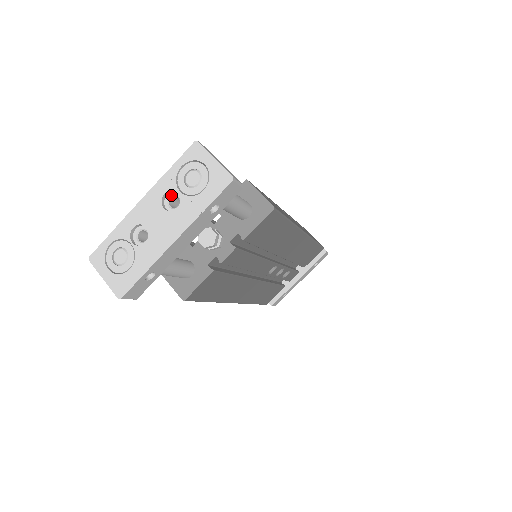
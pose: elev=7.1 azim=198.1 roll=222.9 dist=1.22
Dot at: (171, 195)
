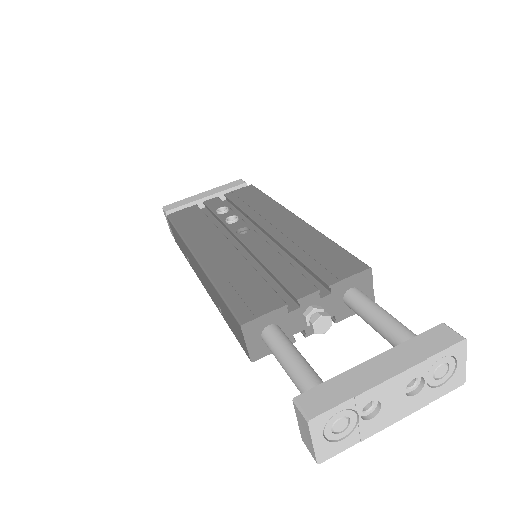
Dot at: (414, 376)
